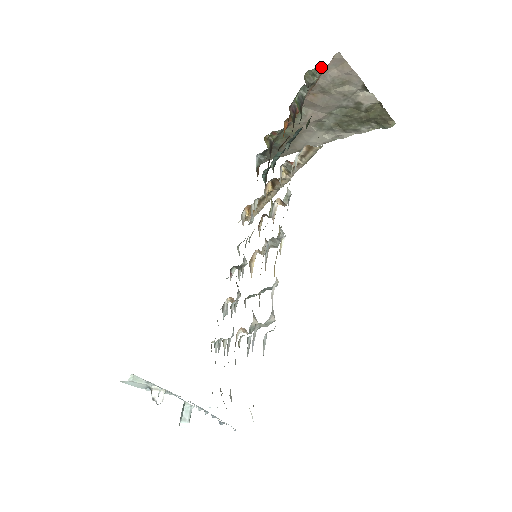
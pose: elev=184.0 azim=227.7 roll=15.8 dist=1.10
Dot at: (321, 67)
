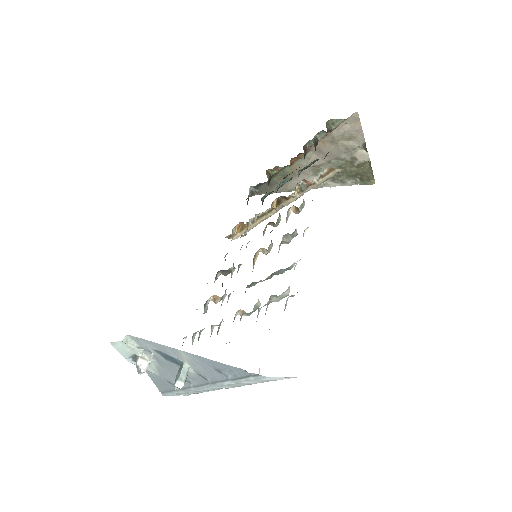
Dot at: (342, 119)
